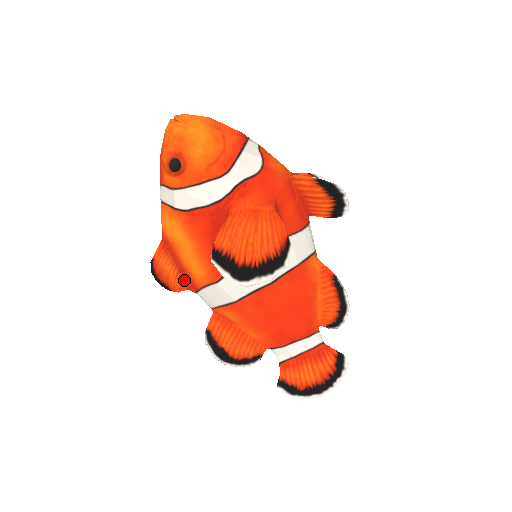
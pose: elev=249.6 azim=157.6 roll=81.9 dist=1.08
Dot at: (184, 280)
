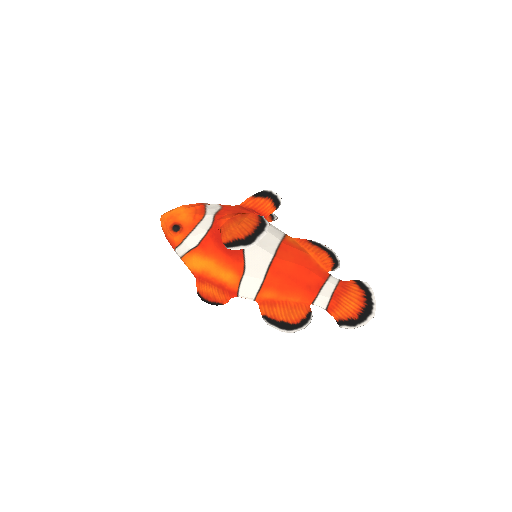
Dot at: (225, 292)
